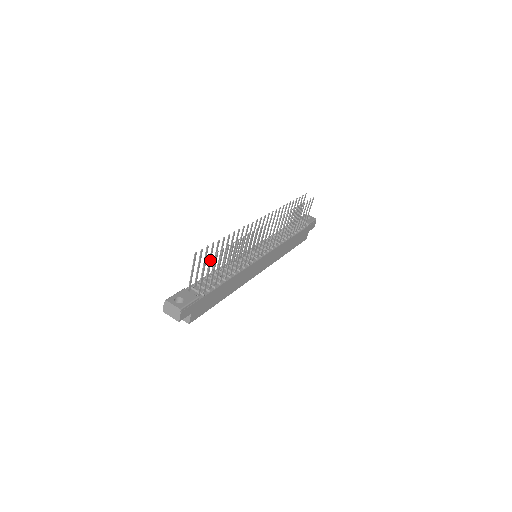
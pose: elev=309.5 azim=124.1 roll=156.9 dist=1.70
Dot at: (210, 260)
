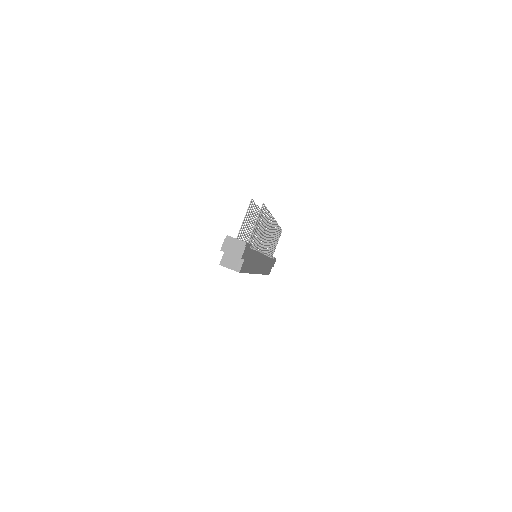
Dot at: (262, 210)
